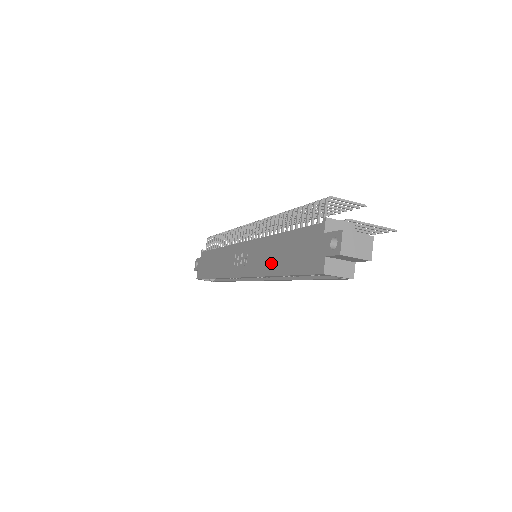
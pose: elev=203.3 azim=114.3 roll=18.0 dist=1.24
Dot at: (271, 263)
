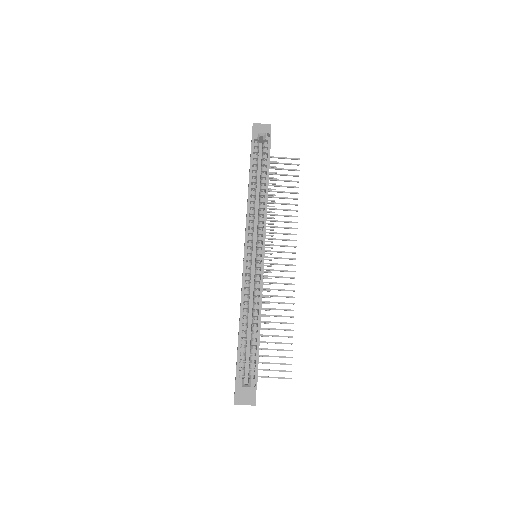
Dot at: occluded
